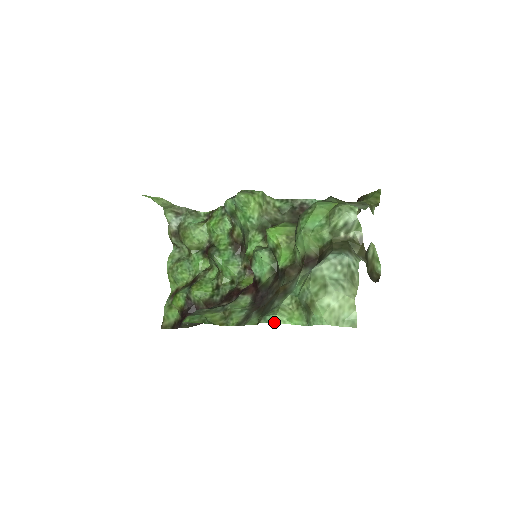
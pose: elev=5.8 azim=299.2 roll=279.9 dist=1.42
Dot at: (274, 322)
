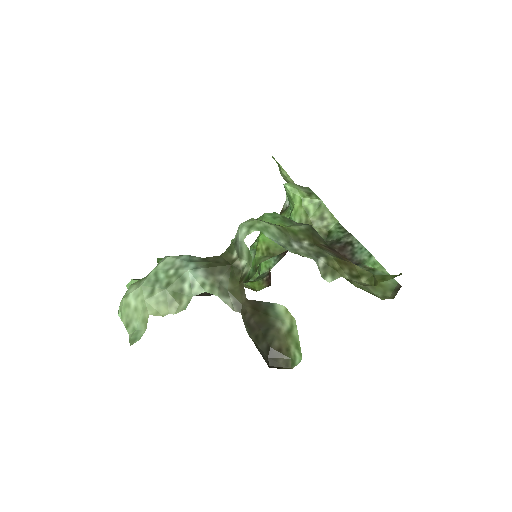
Dot at: (127, 285)
